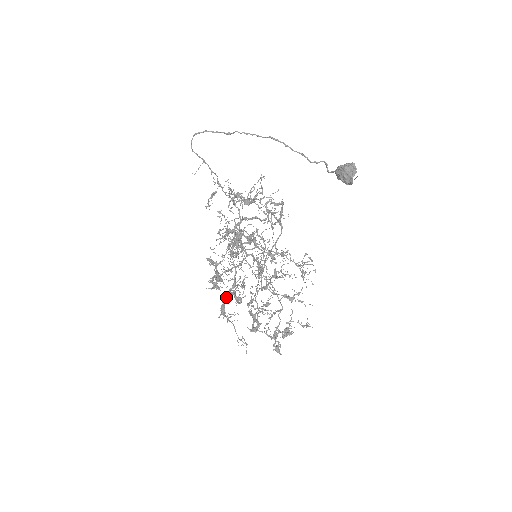
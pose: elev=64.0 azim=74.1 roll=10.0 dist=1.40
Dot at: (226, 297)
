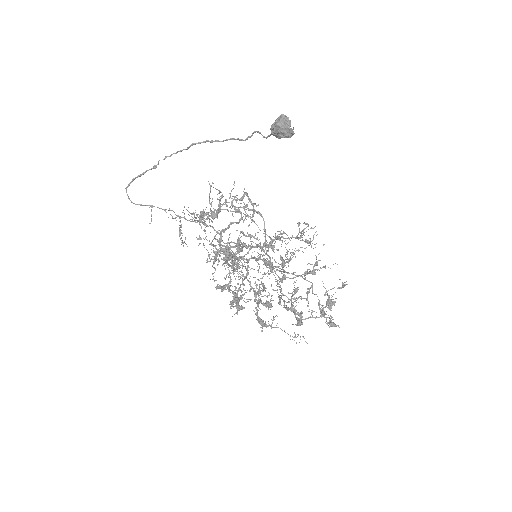
Dot at: (256, 309)
